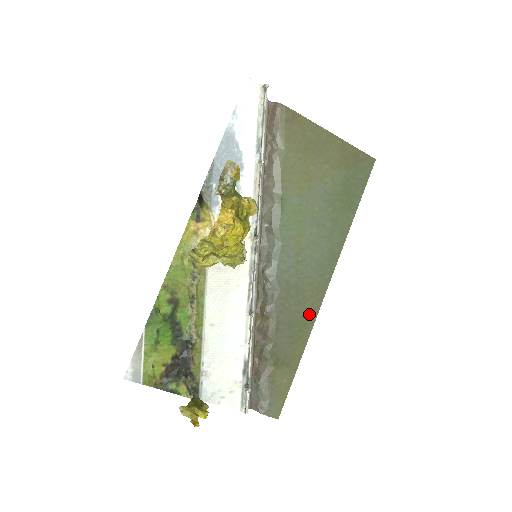
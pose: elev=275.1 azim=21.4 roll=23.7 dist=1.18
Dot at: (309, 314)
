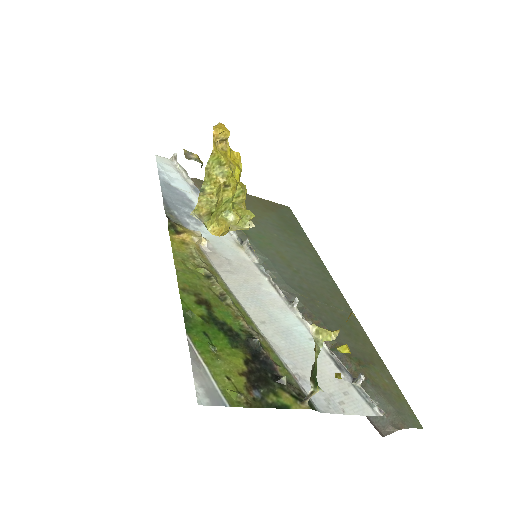
Dot at: (345, 312)
